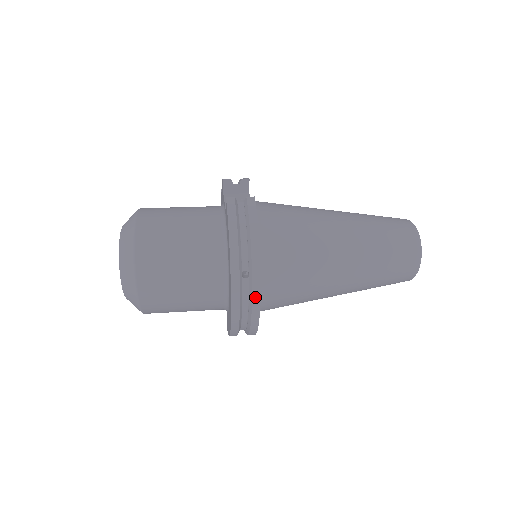
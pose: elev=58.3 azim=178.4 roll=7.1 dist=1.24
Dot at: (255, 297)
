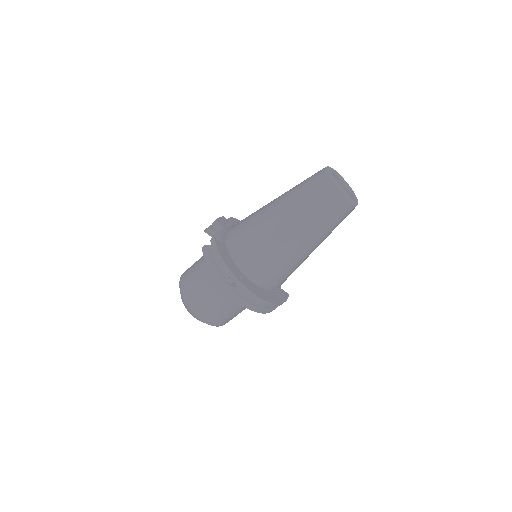
Dot at: (247, 293)
